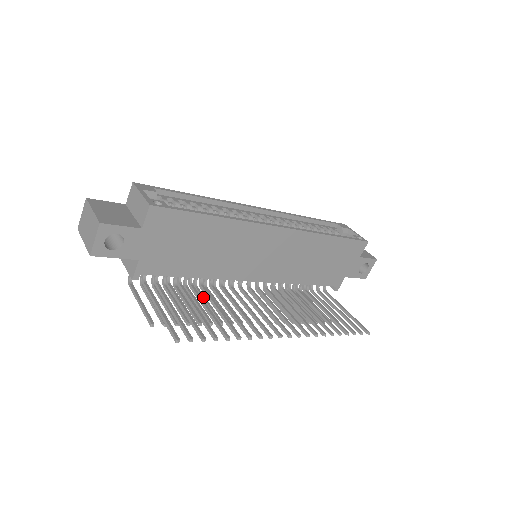
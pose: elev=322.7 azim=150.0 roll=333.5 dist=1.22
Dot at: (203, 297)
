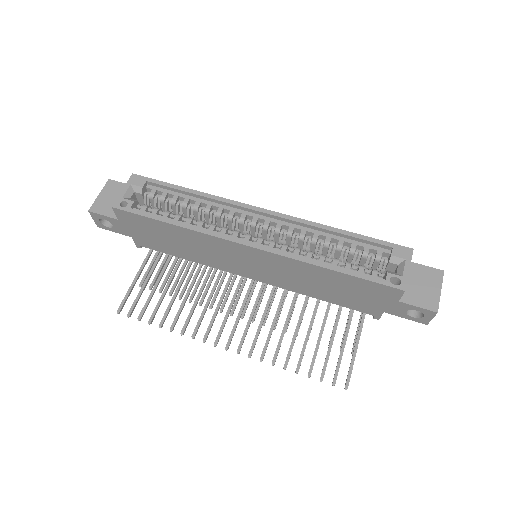
Dot at: (213, 271)
